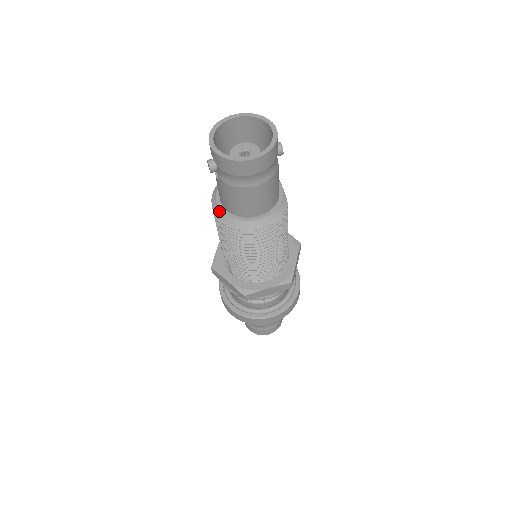
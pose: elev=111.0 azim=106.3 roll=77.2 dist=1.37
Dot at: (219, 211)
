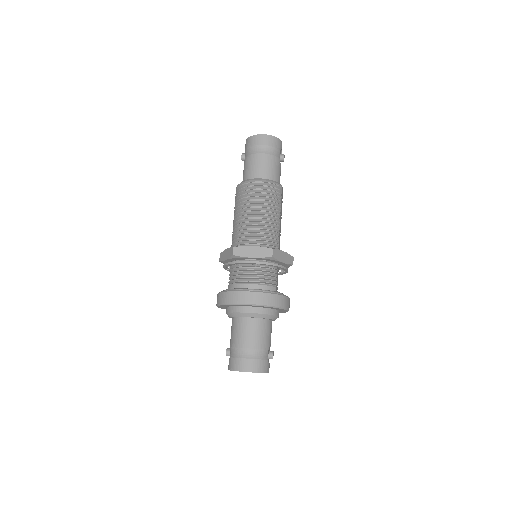
Dot at: occluded
